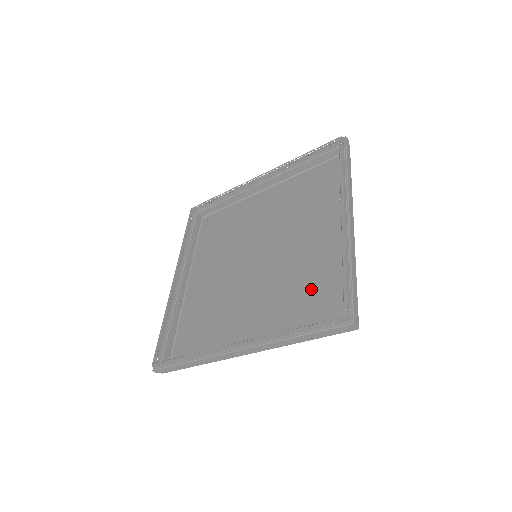
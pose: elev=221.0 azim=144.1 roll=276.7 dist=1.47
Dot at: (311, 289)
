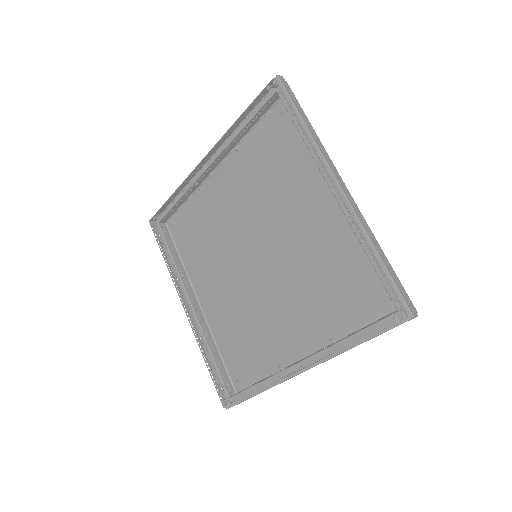
Dot at: (247, 346)
